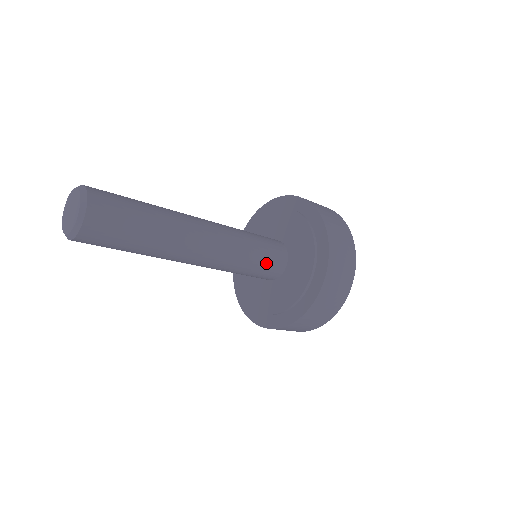
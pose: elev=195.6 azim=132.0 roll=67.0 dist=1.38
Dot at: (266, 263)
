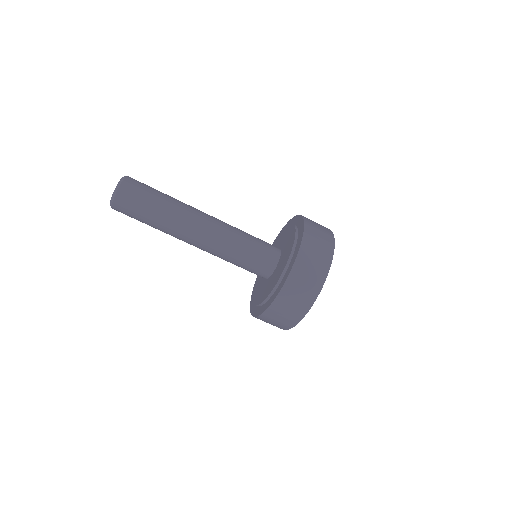
Dot at: (262, 242)
